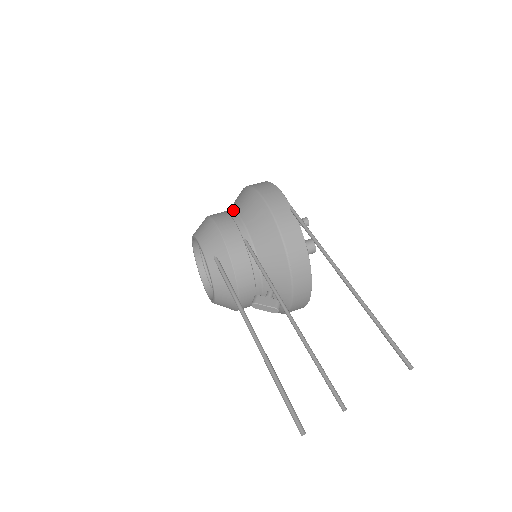
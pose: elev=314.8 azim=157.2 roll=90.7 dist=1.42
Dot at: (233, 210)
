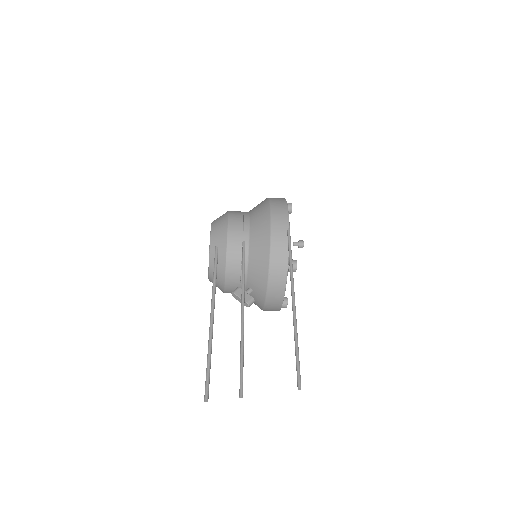
Dot at: (249, 213)
